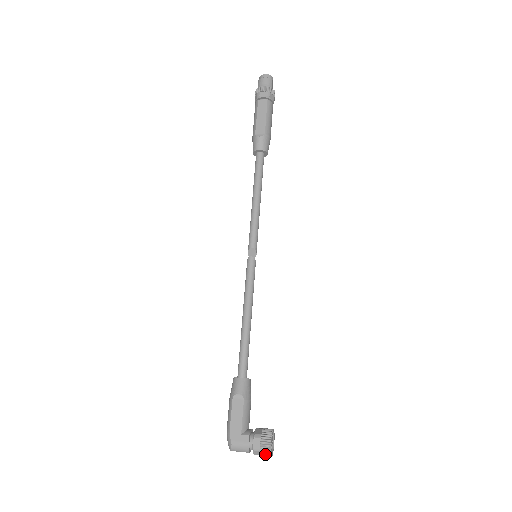
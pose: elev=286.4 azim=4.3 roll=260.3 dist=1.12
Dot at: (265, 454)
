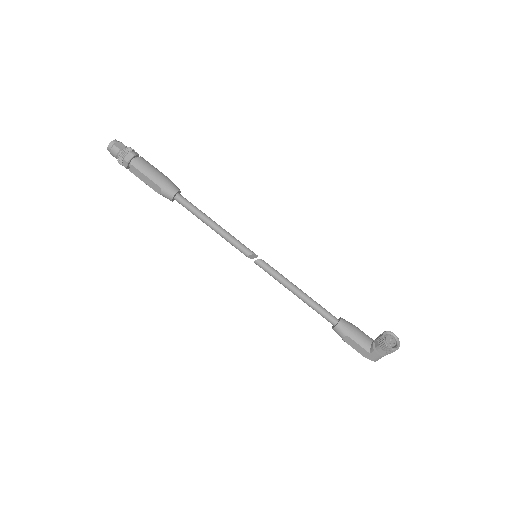
Dot at: occluded
